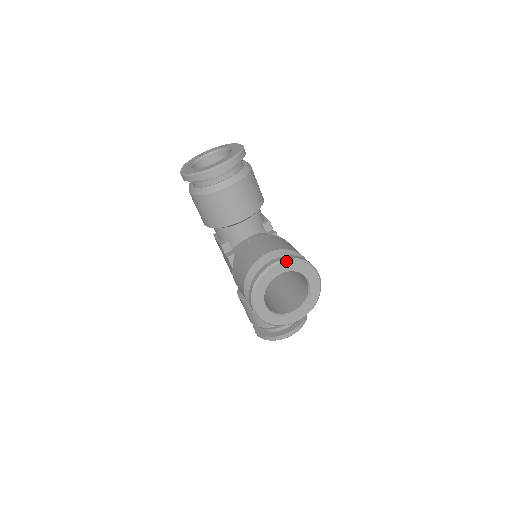
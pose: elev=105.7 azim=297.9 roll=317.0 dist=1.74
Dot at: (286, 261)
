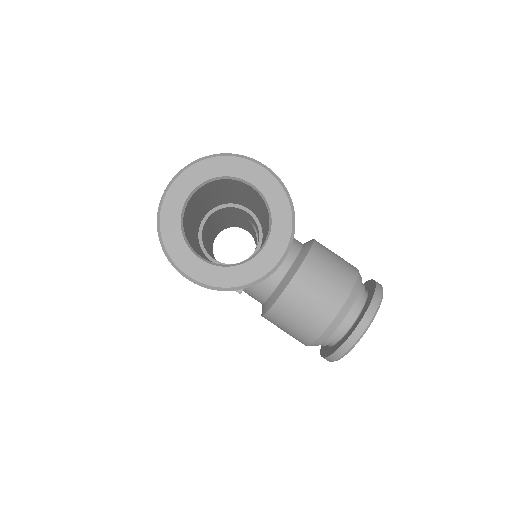
Dot at: occluded
